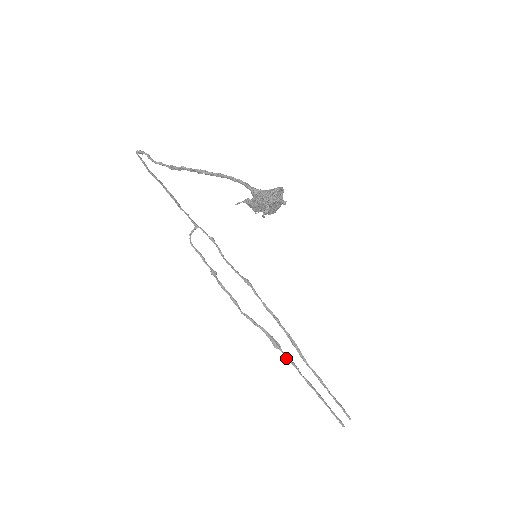
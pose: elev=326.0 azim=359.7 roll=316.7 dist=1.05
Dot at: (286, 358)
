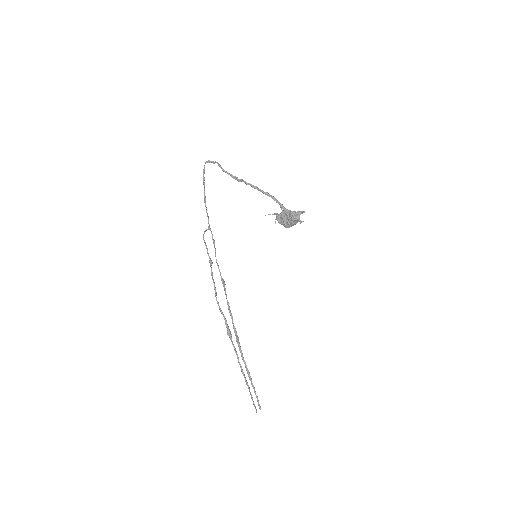
Dot at: (233, 346)
